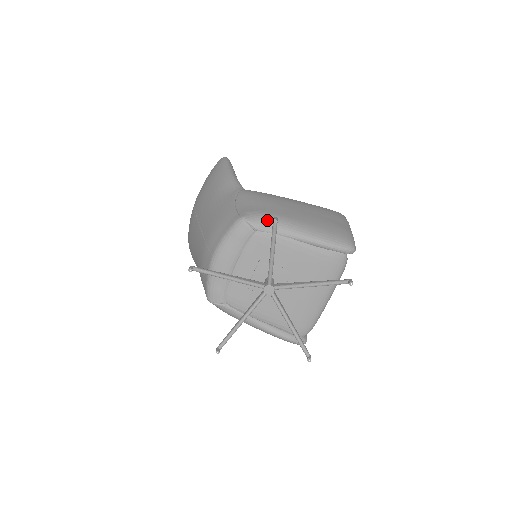
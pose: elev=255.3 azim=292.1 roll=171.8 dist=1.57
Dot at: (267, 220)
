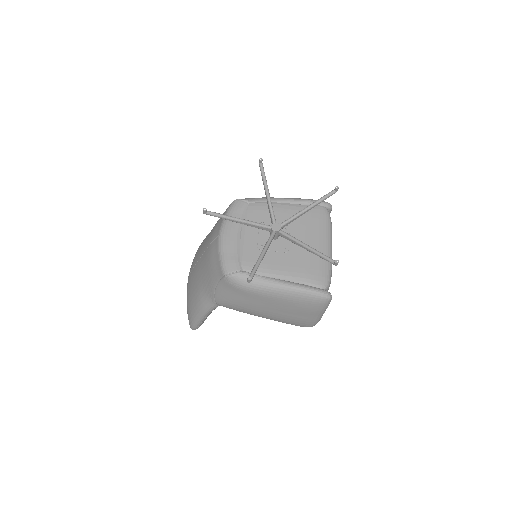
Dot at: (255, 198)
